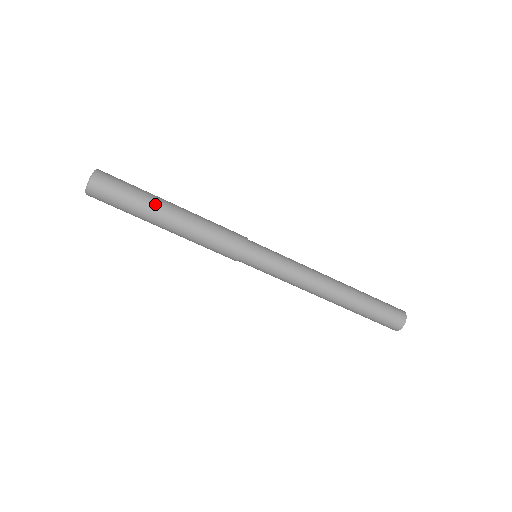
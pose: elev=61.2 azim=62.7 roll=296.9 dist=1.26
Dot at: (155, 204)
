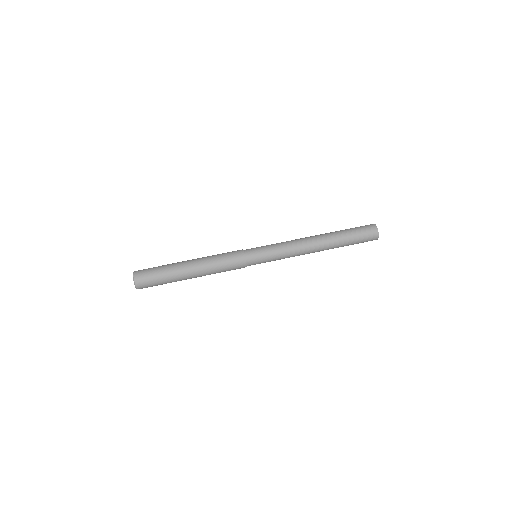
Dot at: (177, 263)
